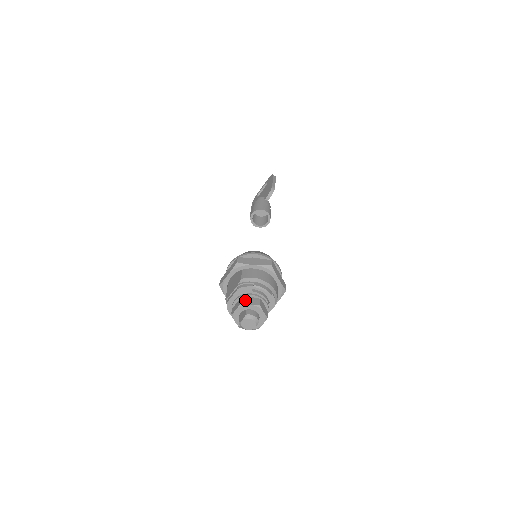
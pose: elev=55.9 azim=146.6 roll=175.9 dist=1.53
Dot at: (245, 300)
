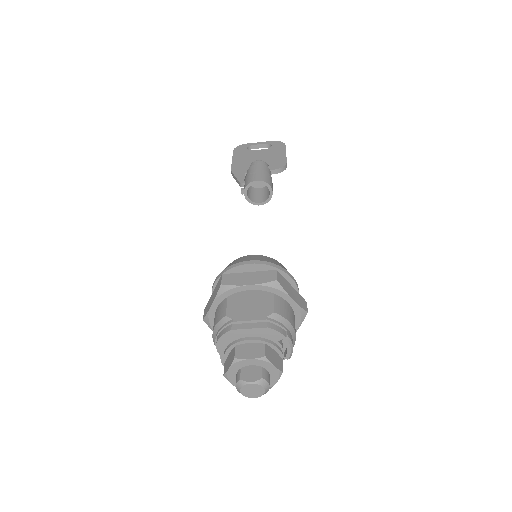
Dot at: (269, 353)
